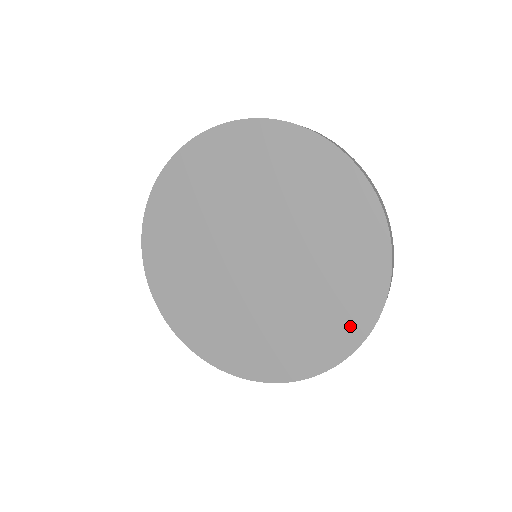
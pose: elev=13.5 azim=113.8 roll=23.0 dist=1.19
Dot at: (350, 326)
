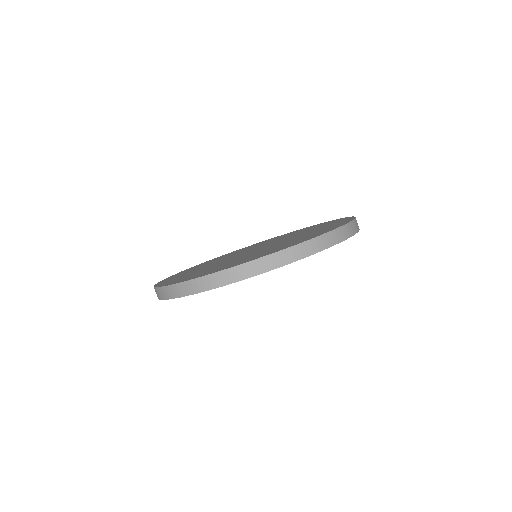
Dot at: occluded
